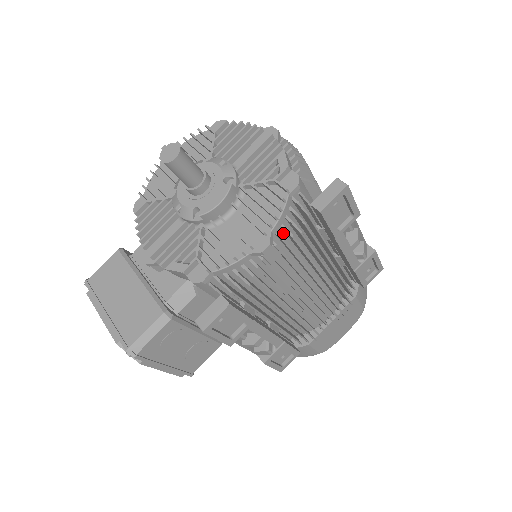
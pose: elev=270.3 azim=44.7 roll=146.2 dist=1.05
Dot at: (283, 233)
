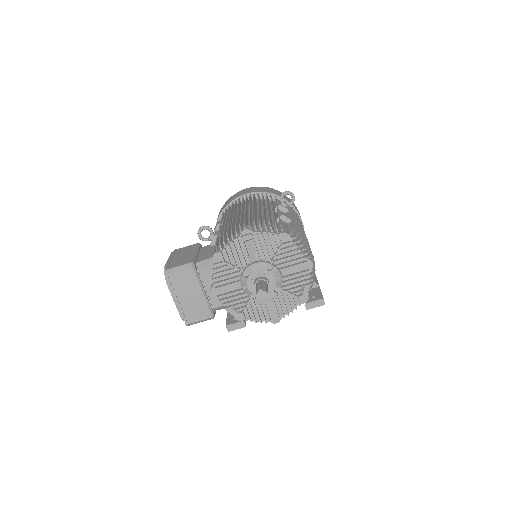
Dot at: occluded
